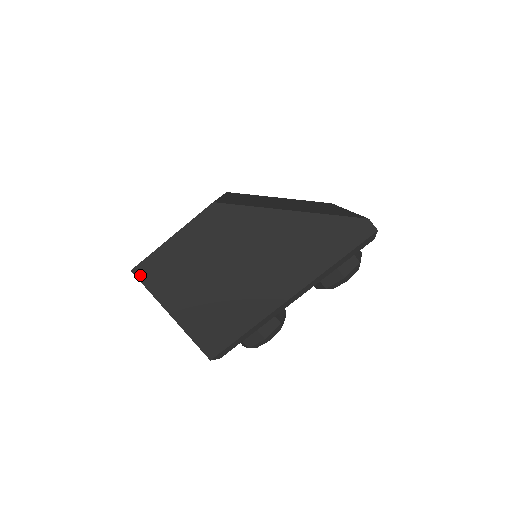
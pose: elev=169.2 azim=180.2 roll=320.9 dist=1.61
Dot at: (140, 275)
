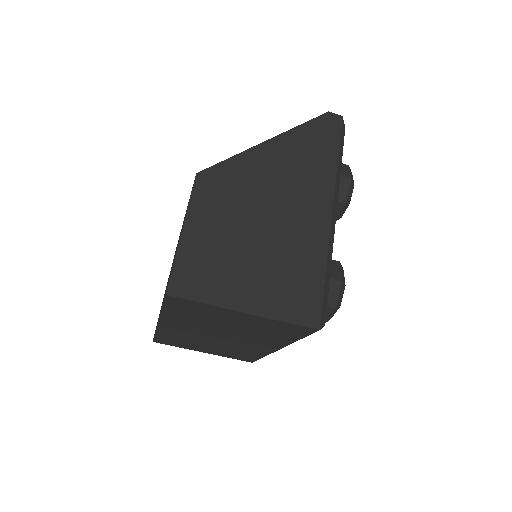
Dot at: (179, 292)
